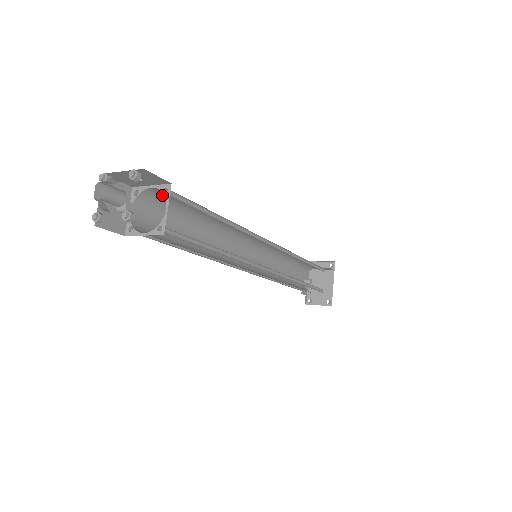
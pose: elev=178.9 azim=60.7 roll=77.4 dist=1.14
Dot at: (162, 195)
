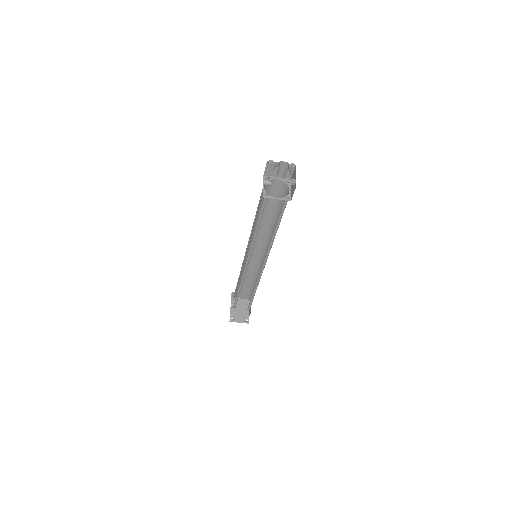
Dot at: (272, 187)
